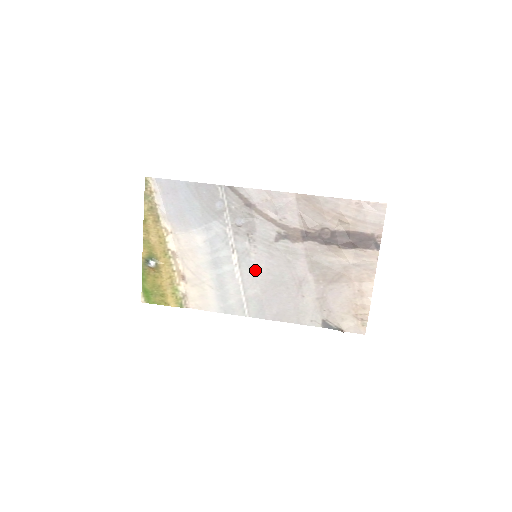
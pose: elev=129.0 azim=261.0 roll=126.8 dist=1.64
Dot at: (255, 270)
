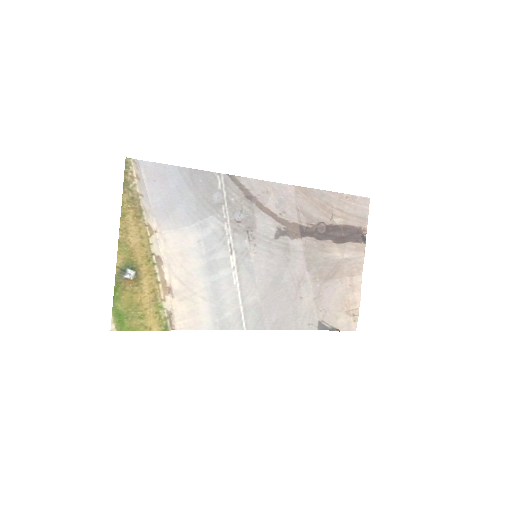
Dot at: (254, 273)
